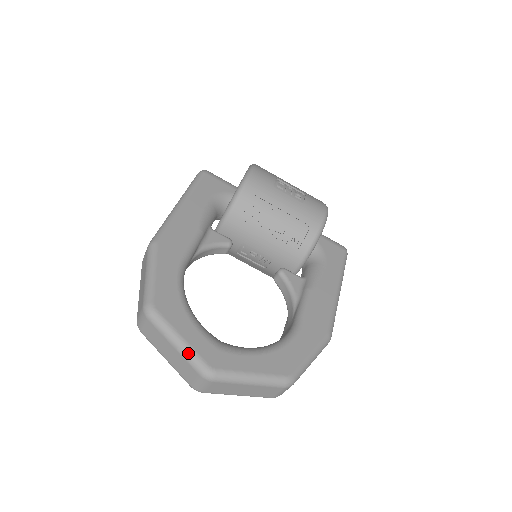
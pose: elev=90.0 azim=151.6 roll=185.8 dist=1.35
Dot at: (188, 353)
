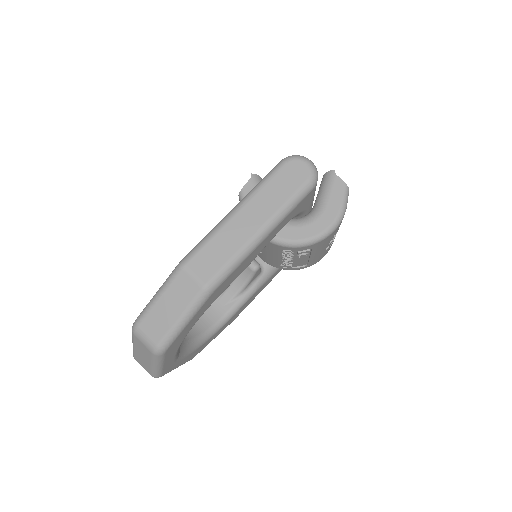
Dot at: (157, 371)
